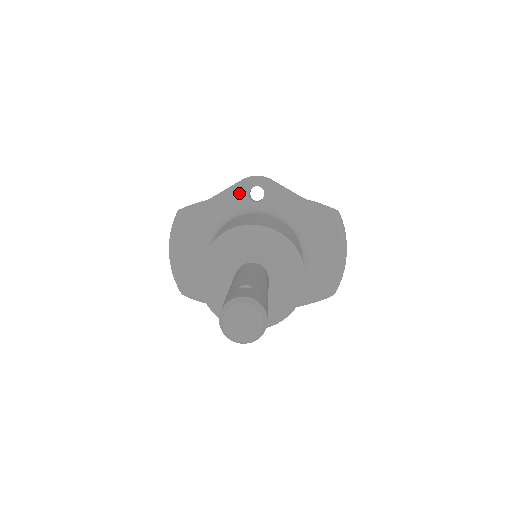
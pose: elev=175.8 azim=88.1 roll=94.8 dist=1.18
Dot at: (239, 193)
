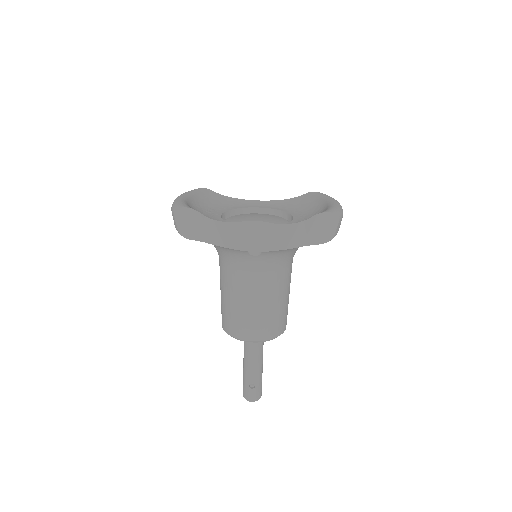
Dot at: (237, 250)
